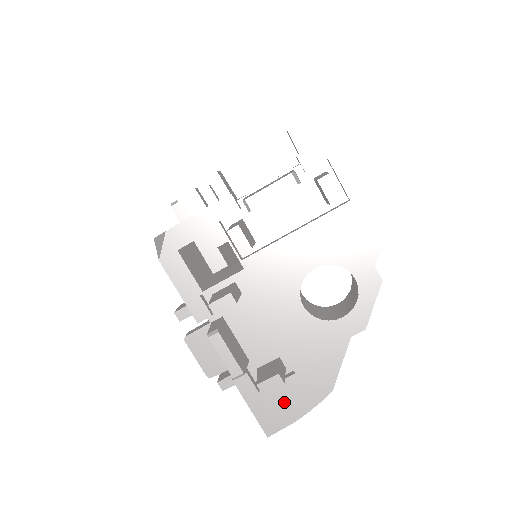
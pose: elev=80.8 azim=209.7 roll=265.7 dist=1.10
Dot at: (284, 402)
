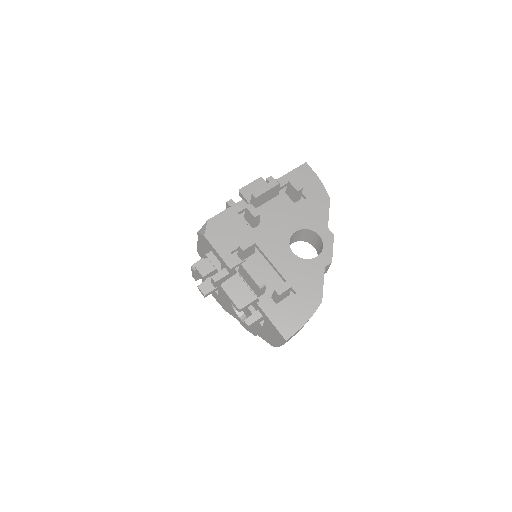
Dot at: occluded
